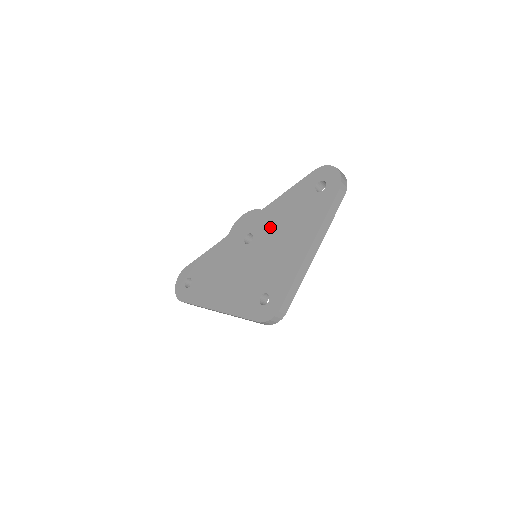
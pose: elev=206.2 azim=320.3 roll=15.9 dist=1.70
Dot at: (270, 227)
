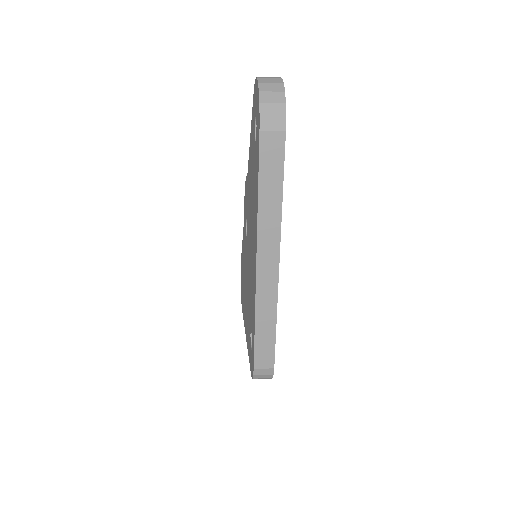
Dot at: occluded
